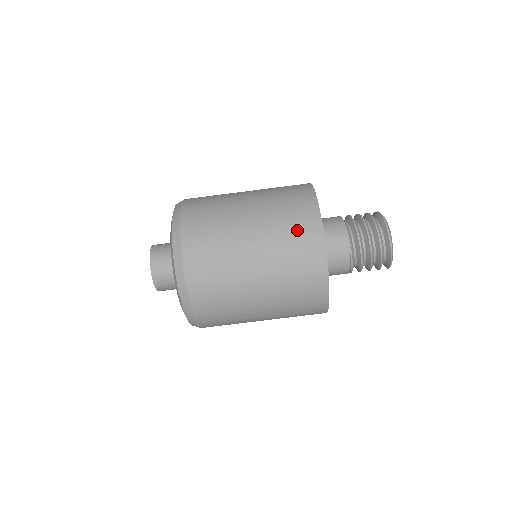
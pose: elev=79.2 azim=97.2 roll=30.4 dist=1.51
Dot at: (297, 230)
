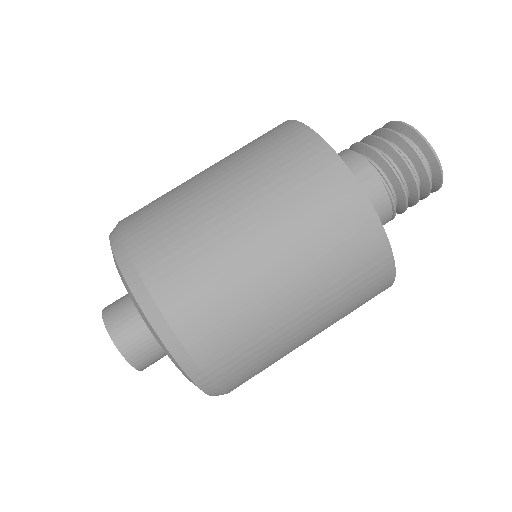
Dot at: (304, 177)
